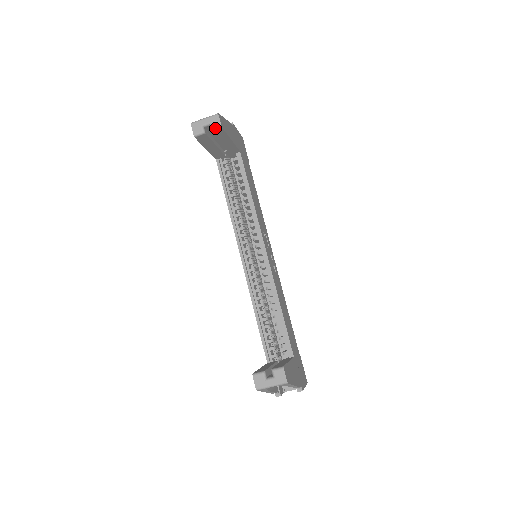
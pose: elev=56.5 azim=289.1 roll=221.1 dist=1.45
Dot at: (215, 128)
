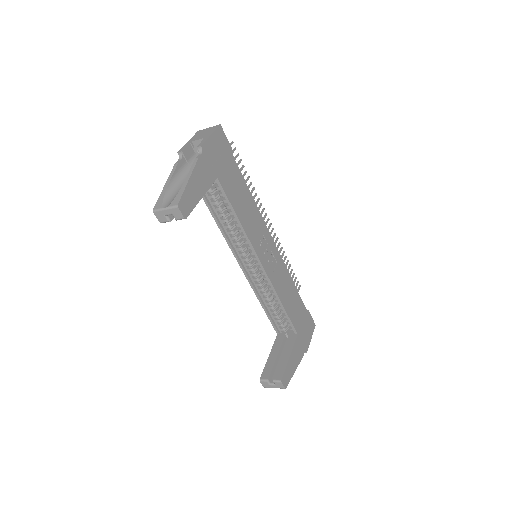
Dot at: (179, 219)
